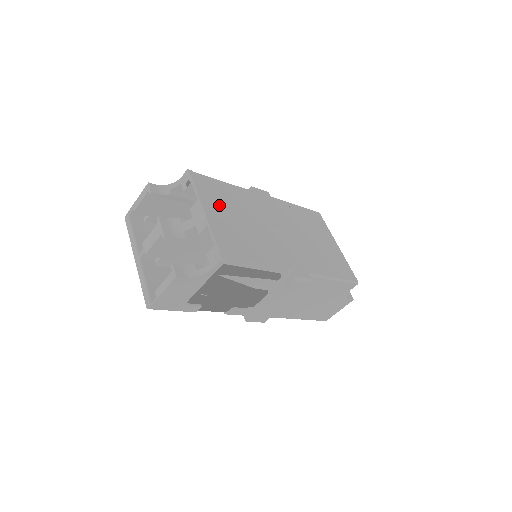
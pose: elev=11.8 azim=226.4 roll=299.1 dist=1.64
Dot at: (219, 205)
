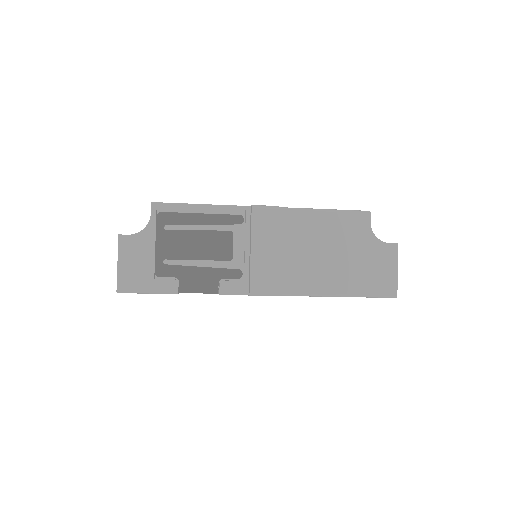
Dot at: occluded
